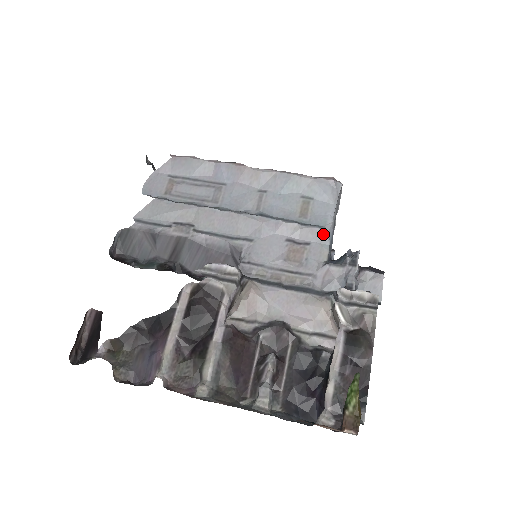
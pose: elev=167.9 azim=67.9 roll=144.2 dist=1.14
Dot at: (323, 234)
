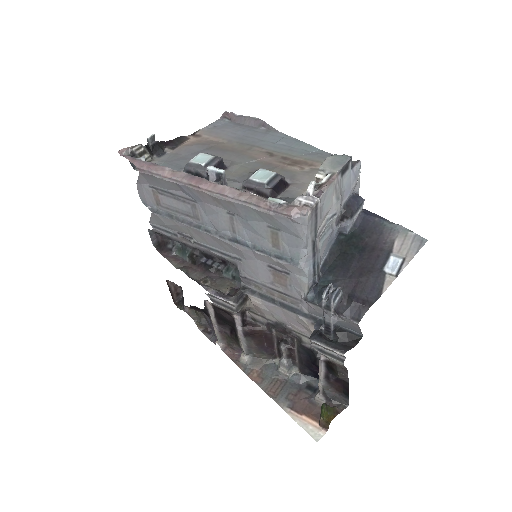
Dot at: (298, 269)
